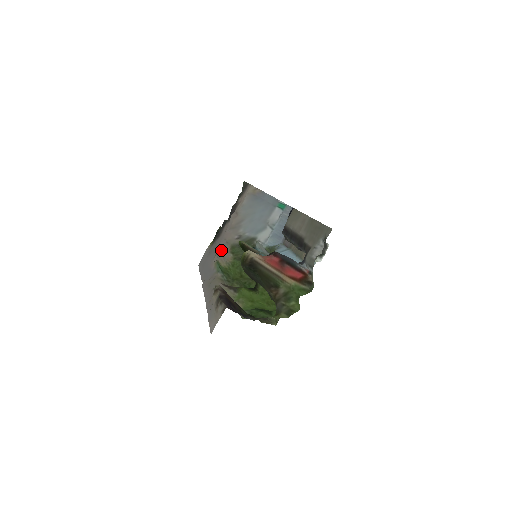
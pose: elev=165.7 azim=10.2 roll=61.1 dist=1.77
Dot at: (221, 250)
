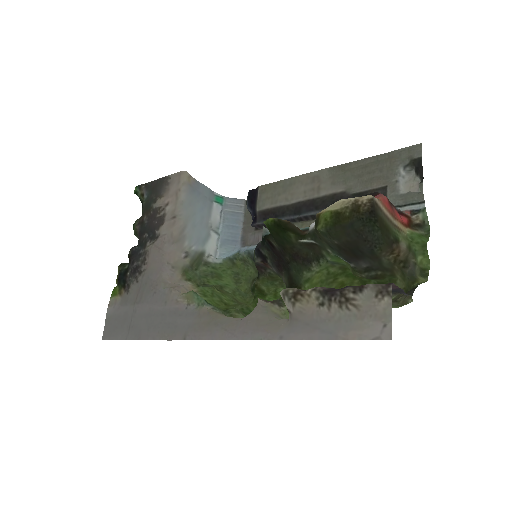
Dot at: (170, 281)
